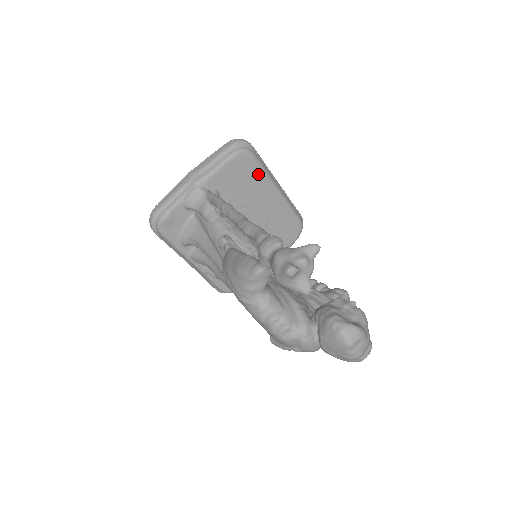
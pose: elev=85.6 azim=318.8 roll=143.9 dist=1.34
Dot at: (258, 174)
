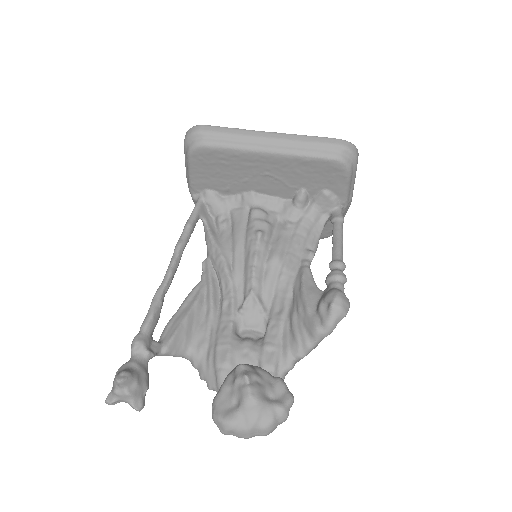
Dot at: (228, 156)
